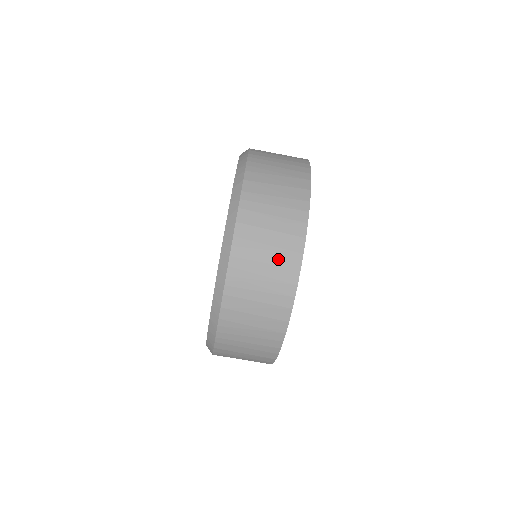
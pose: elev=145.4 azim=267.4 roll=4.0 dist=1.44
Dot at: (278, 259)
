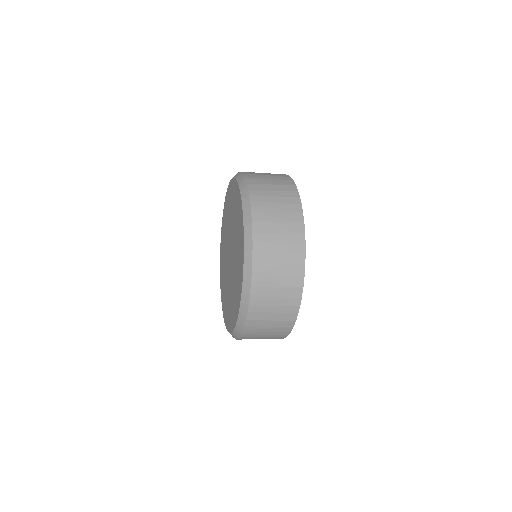
Dot at: (286, 283)
